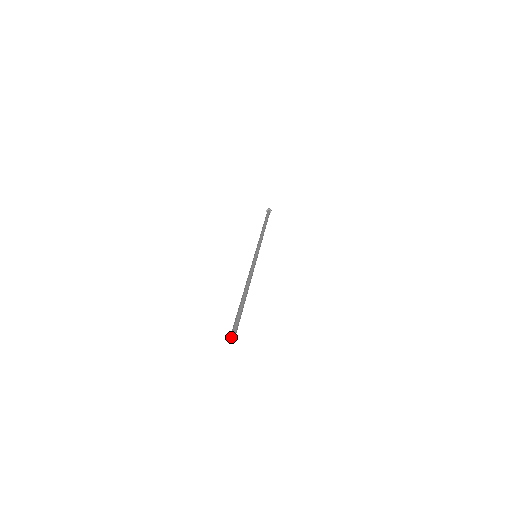
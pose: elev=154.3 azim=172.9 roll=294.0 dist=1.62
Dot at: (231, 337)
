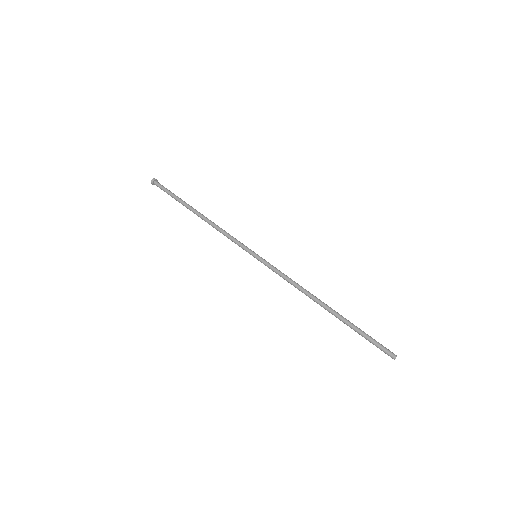
Dot at: occluded
